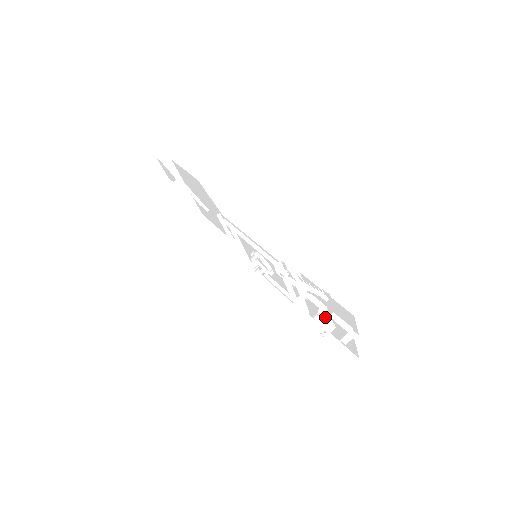
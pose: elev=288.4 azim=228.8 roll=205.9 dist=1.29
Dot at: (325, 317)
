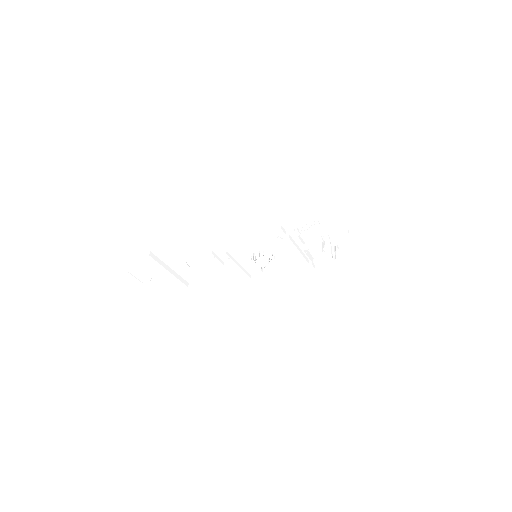
Dot at: occluded
